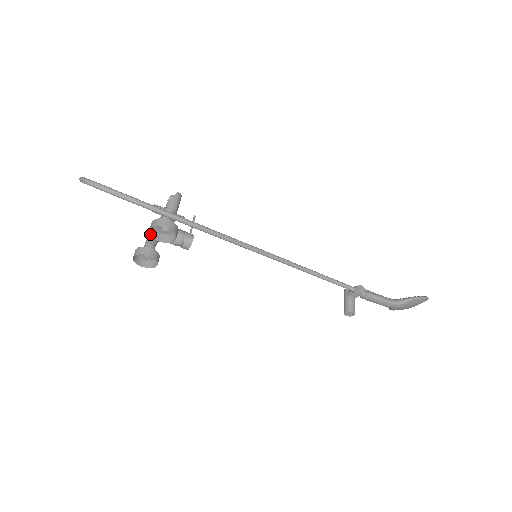
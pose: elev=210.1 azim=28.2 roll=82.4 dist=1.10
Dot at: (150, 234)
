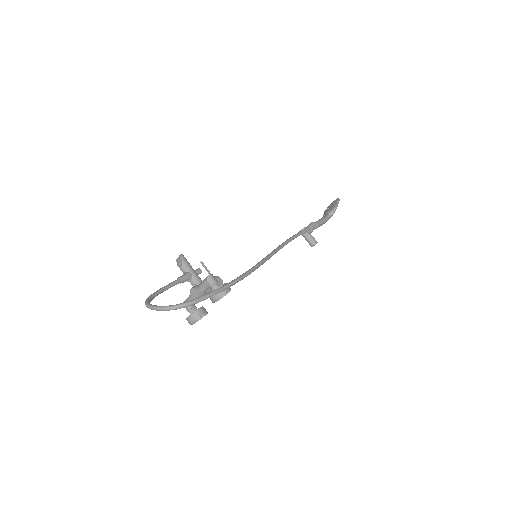
Dot at: (212, 302)
